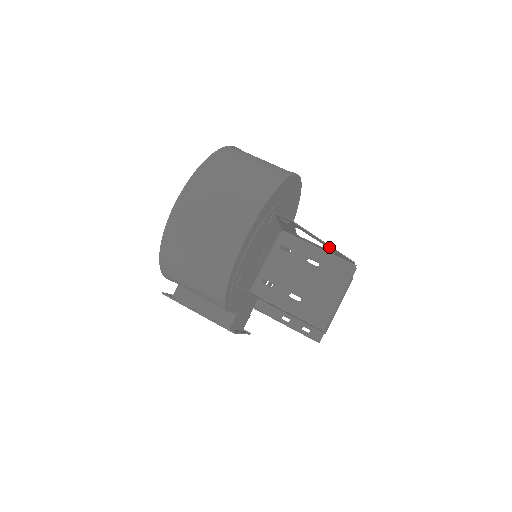
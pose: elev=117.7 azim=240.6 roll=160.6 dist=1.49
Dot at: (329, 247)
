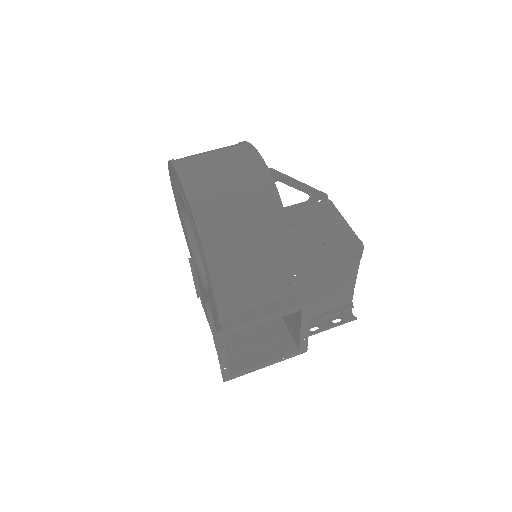
Dot at: (305, 189)
